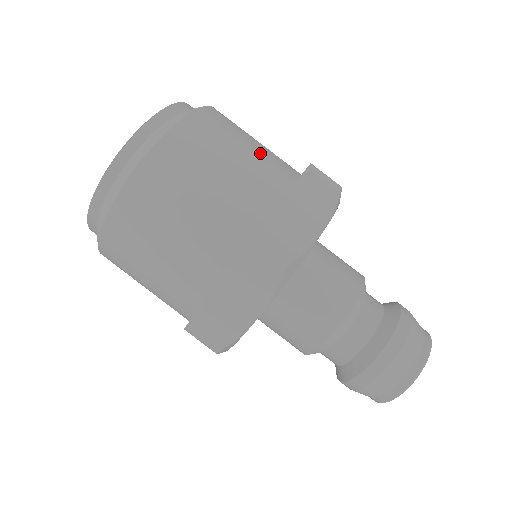
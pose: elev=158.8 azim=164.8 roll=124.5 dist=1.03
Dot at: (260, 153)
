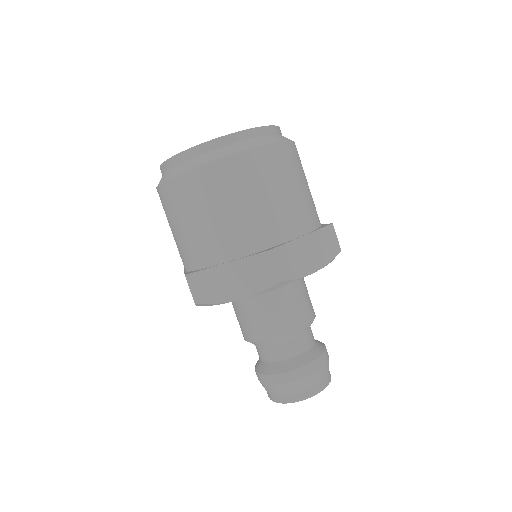
Dot at: occluded
